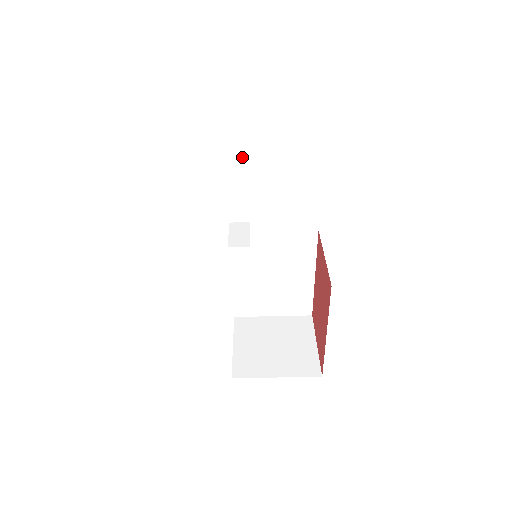
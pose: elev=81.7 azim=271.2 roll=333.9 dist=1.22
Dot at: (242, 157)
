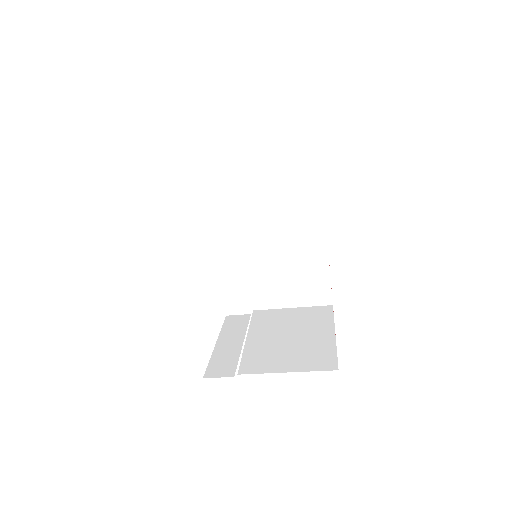
Dot at: occluded
